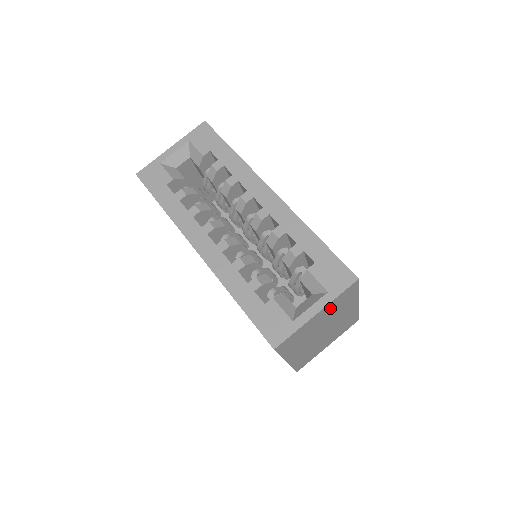
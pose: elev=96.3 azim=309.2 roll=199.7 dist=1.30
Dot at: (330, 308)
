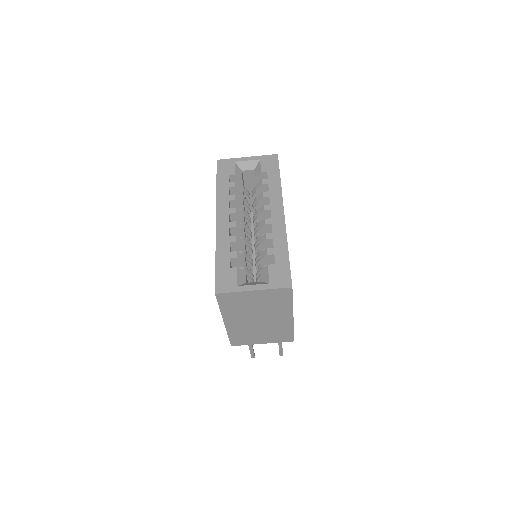
Dot at: (266, 296)
